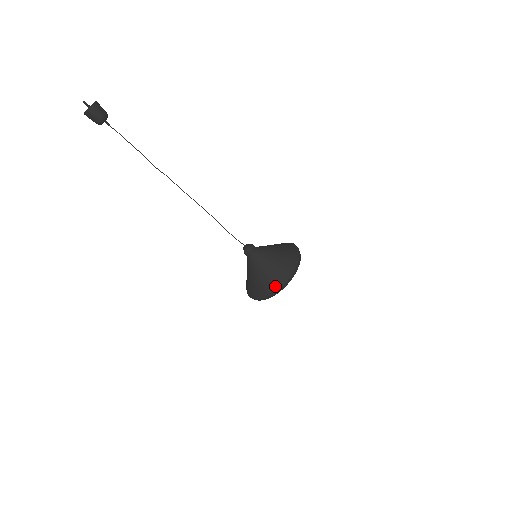
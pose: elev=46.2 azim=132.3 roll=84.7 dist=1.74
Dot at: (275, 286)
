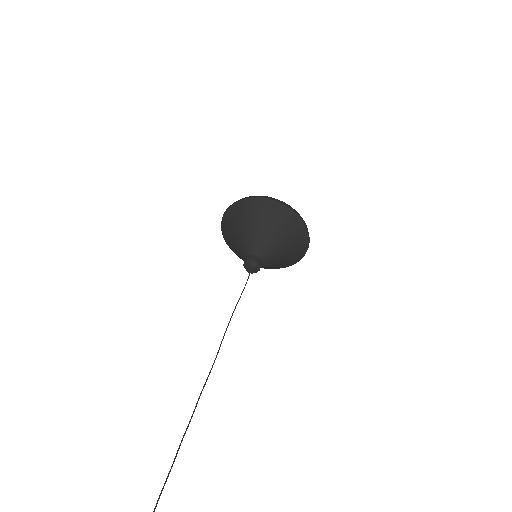
Dot at: occluded
